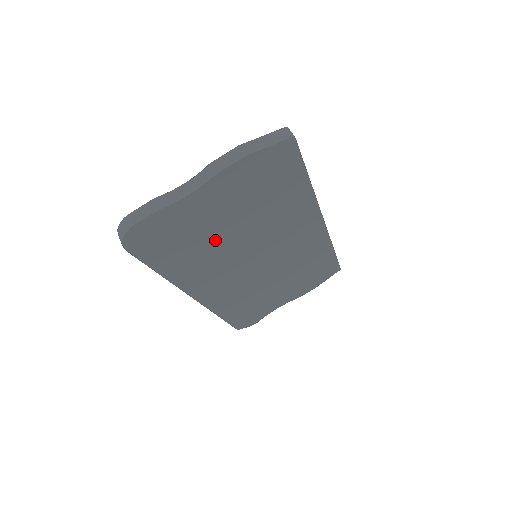
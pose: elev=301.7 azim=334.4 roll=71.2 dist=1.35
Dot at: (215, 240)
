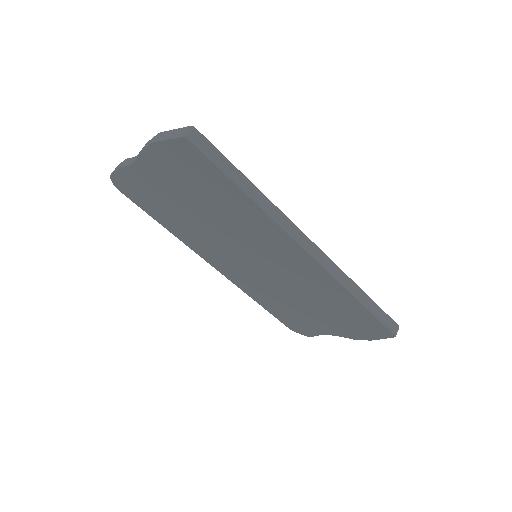
Dot at: (188, 216)
